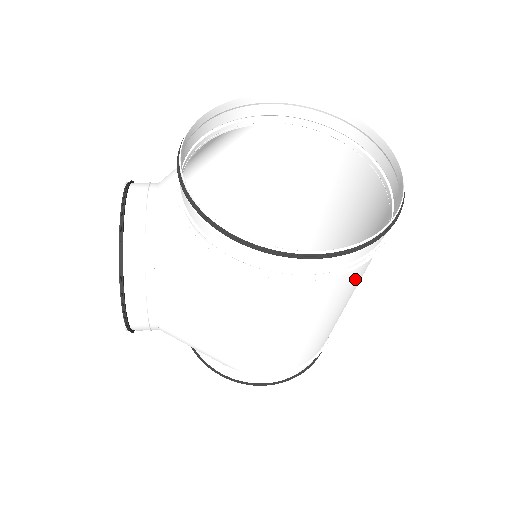
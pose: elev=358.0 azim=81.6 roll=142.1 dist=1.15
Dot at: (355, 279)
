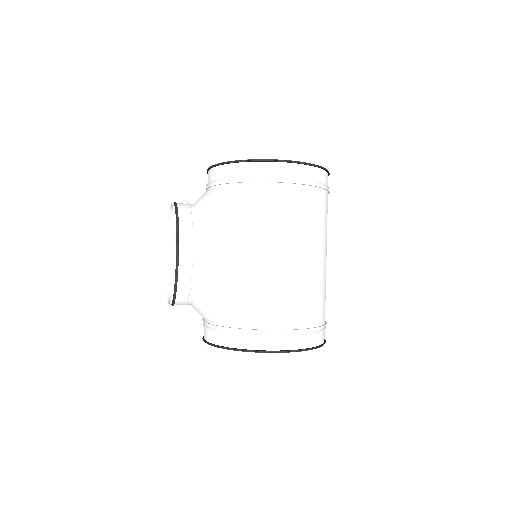
Dot at: (319, 210)
